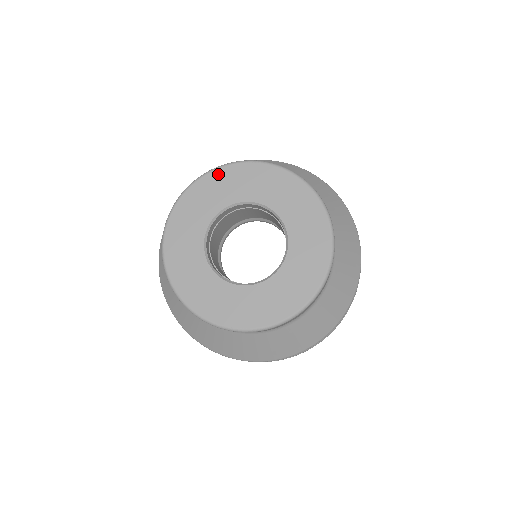
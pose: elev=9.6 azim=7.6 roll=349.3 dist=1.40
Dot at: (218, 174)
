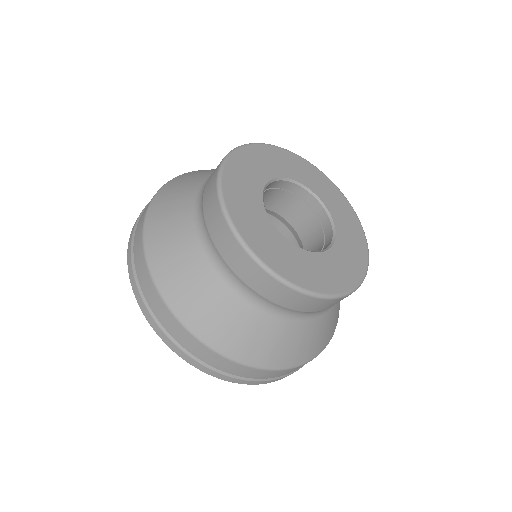
Dot at: (275, 150)
